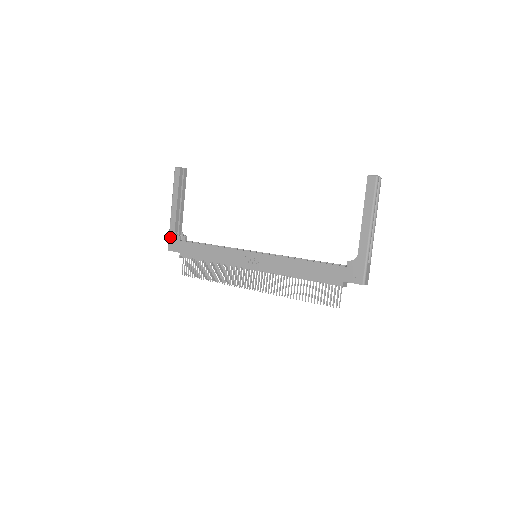
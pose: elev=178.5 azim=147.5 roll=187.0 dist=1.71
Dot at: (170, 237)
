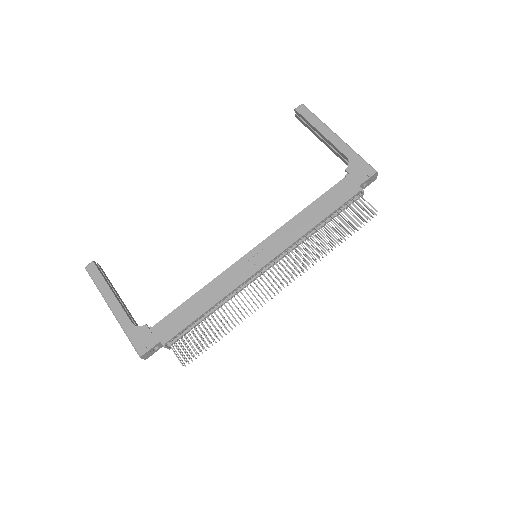
Dot at: (132, 339)
